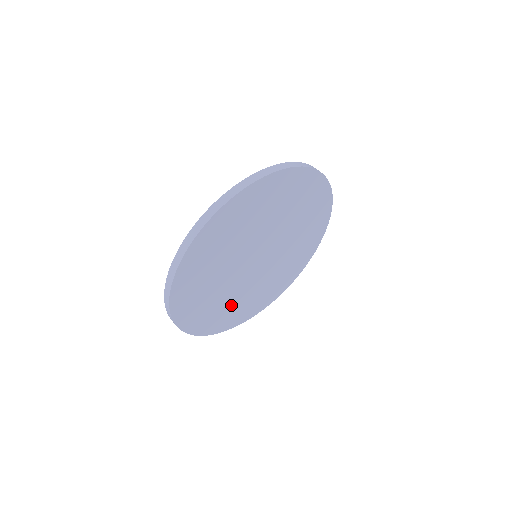
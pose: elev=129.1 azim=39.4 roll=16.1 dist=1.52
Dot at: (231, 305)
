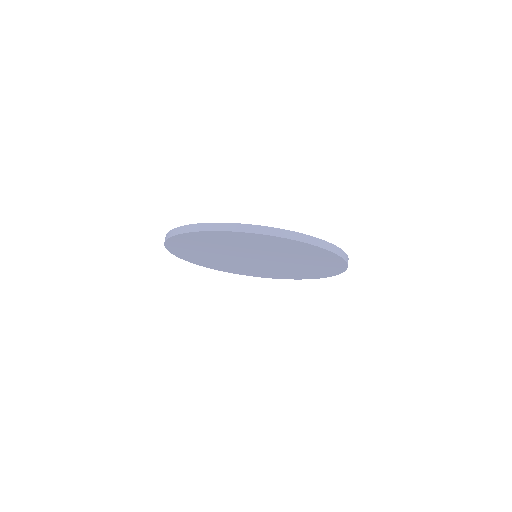
Dot at: (227, 265)
